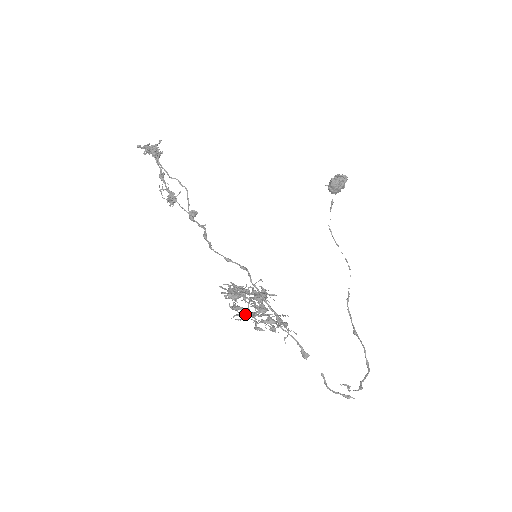
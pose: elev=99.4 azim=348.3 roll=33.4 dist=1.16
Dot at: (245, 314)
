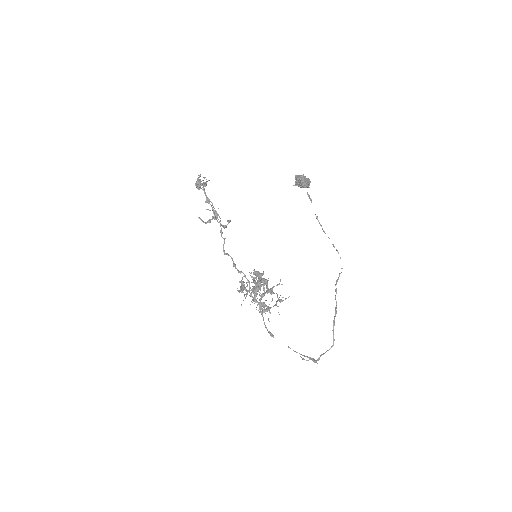
Dot at: occluded
